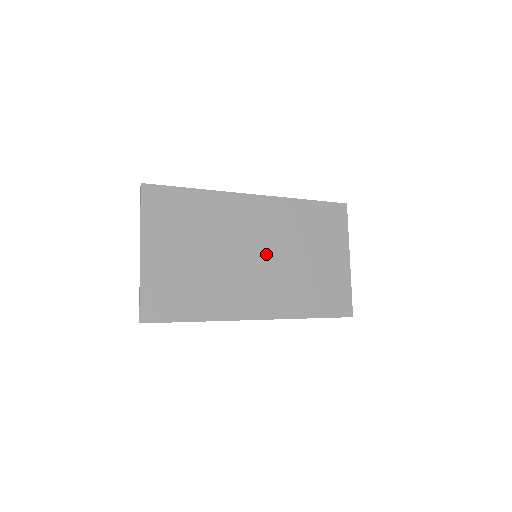
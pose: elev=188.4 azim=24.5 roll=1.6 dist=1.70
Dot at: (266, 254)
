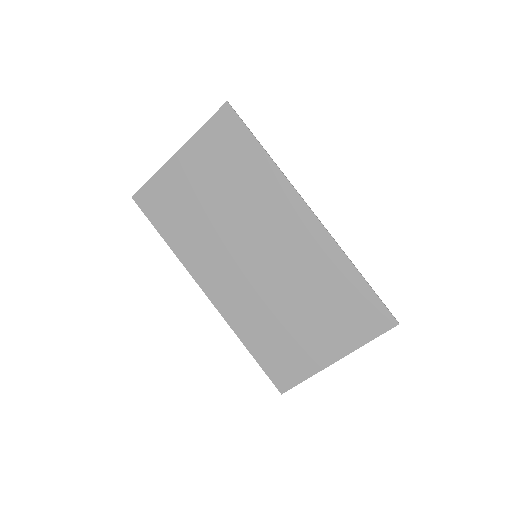
Dot at: (266, 265)
